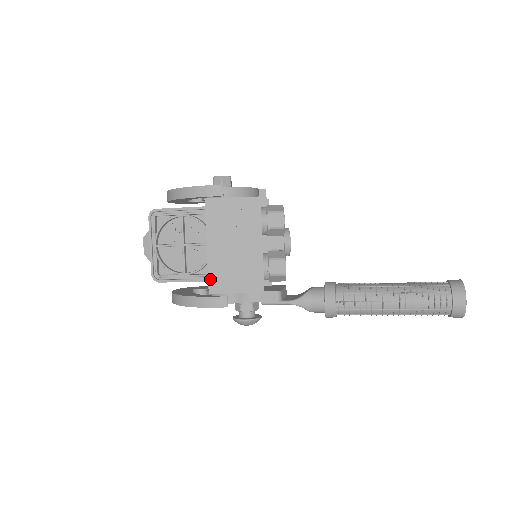
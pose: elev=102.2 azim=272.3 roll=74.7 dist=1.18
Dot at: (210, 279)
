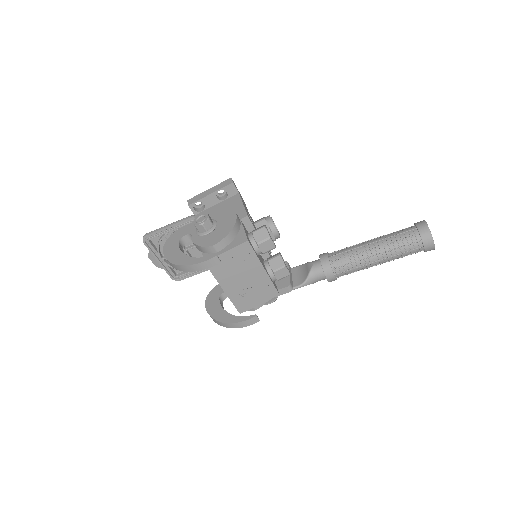
Dot at: (236, 306)
